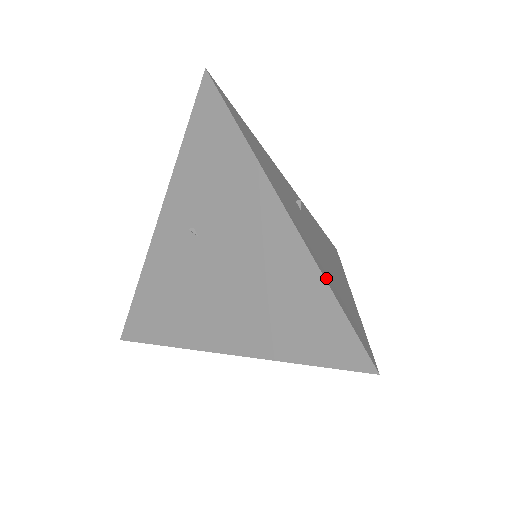
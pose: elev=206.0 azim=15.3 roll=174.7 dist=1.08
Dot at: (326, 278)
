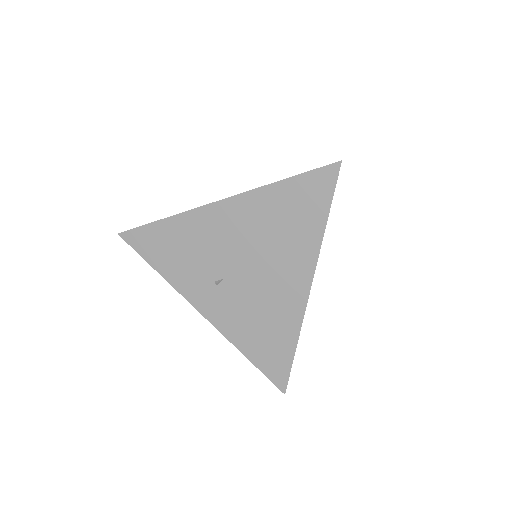
Dot at: (275, 184)
